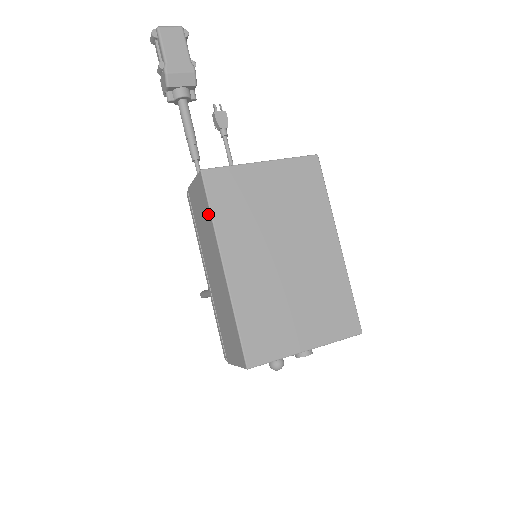
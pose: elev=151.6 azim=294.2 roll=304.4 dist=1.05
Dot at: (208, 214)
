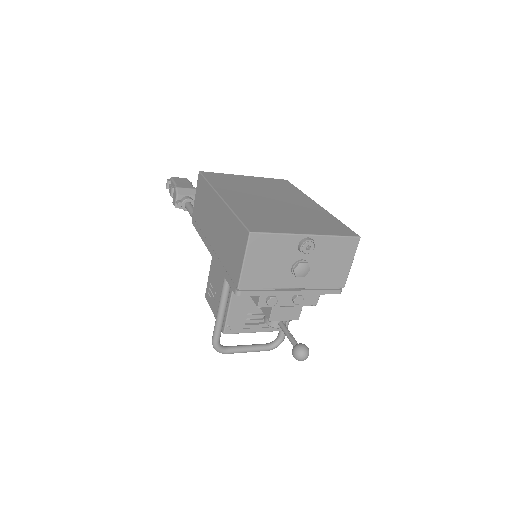
Dot at: (206, 187)
